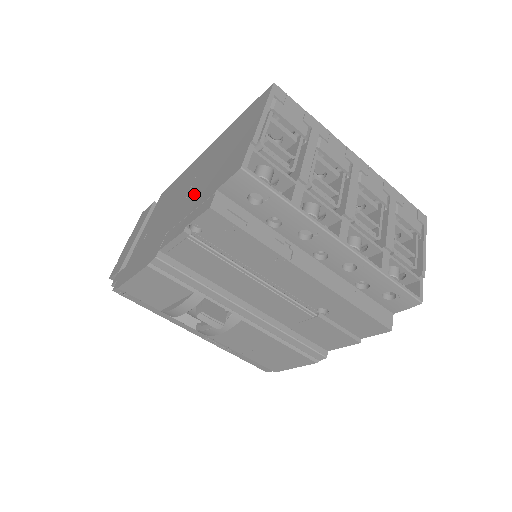
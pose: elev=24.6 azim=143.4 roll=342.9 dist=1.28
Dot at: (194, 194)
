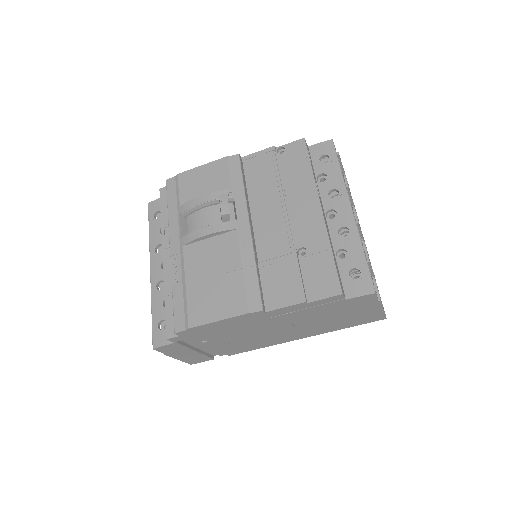
Dot at: occluded
